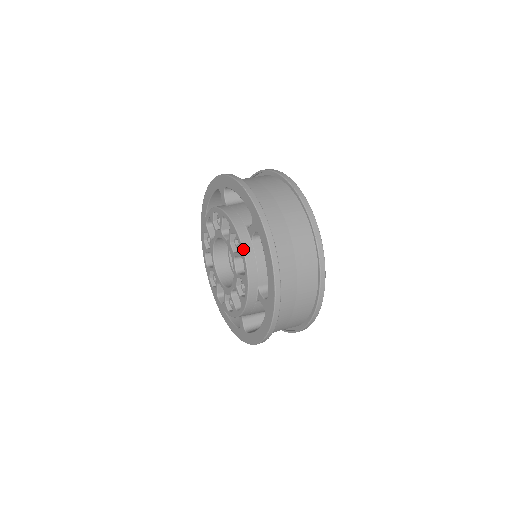
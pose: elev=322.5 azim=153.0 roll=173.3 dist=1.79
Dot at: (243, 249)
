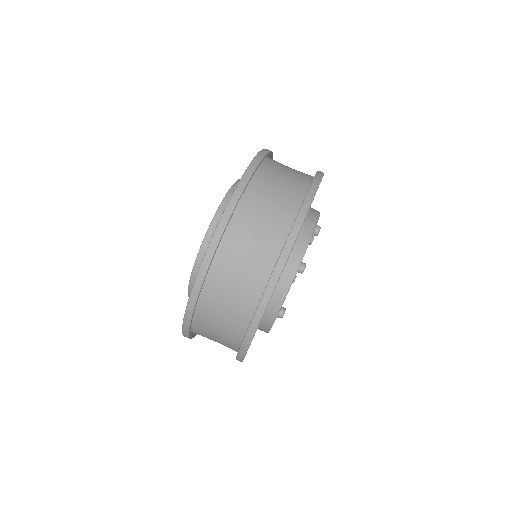
Dot at: (203, 240)
